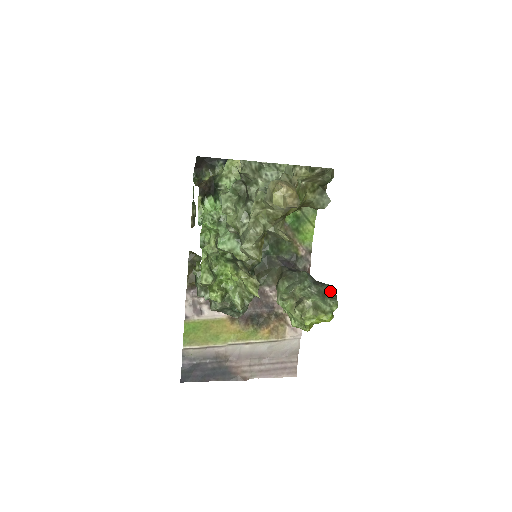
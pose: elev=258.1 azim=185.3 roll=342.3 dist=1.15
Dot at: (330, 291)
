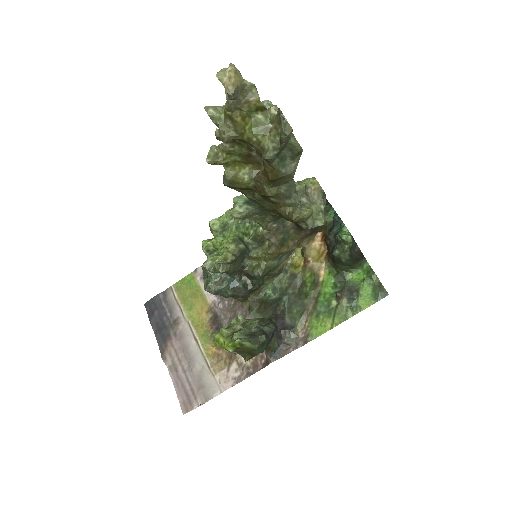
Dot at: (258, 338)
